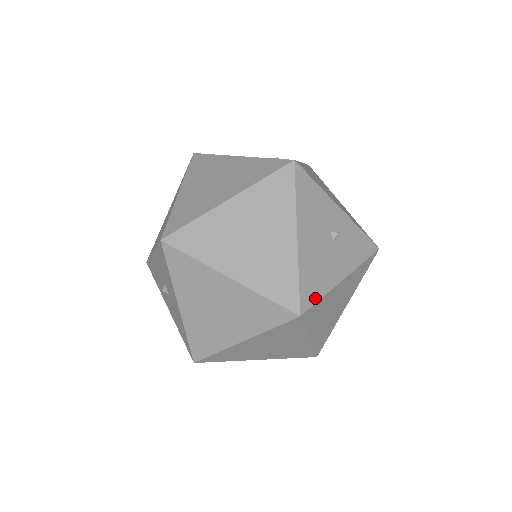
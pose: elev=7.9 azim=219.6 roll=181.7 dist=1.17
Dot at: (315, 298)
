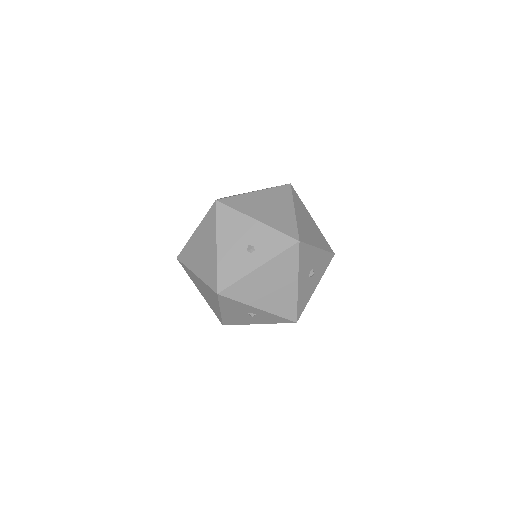
Dot at: (234, 324)
